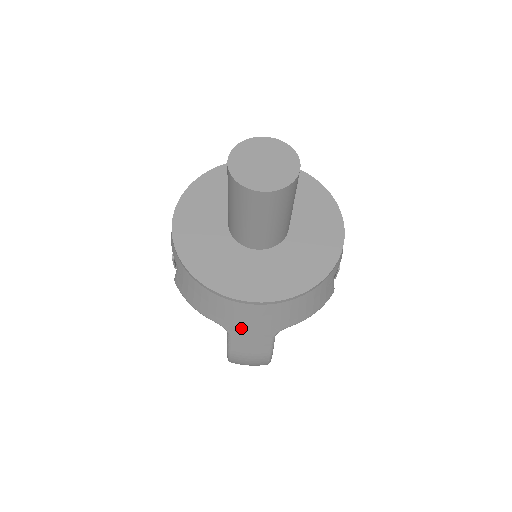
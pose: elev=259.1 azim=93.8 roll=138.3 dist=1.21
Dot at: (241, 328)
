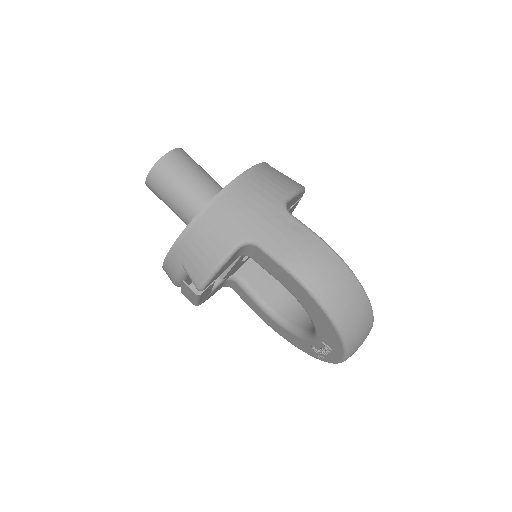
Dot at: (252, 223)
